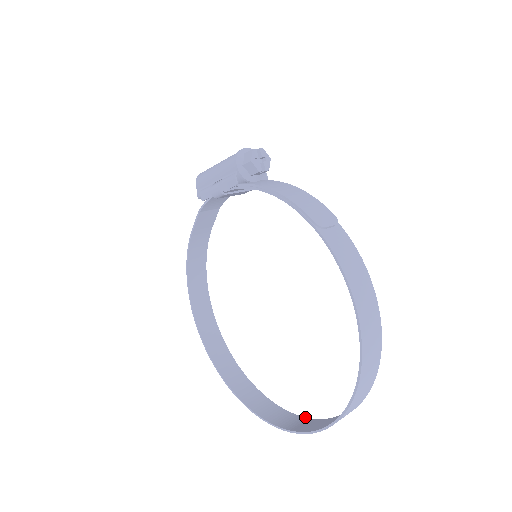
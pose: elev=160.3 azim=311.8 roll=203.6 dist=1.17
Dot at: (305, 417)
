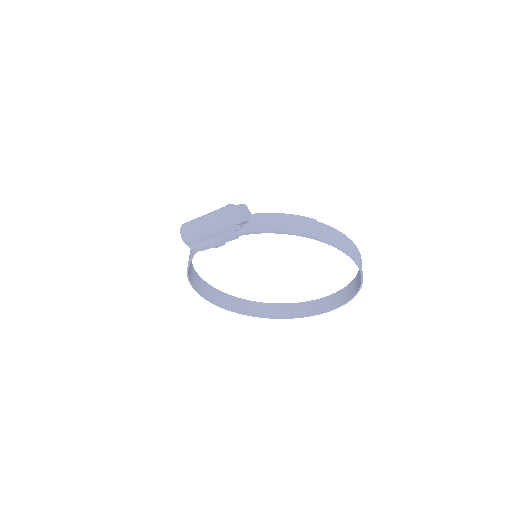
Dot at: (313, 300)
